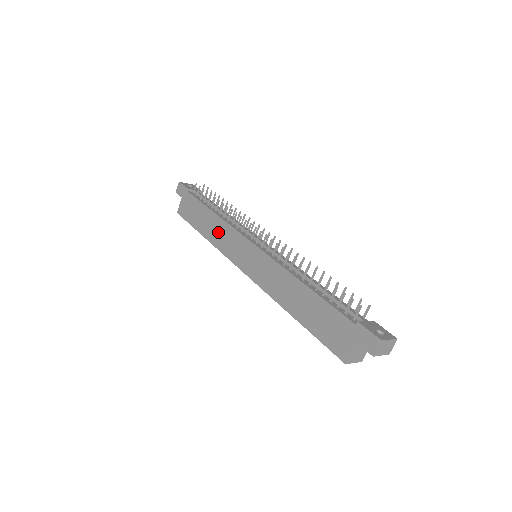
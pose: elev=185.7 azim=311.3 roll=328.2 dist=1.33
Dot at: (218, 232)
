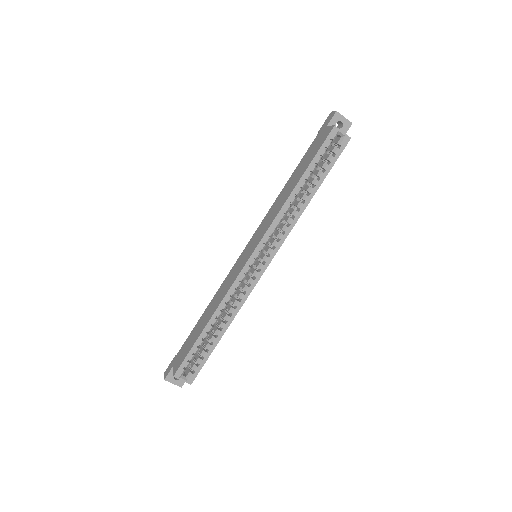
Dot at: (218, 297)
